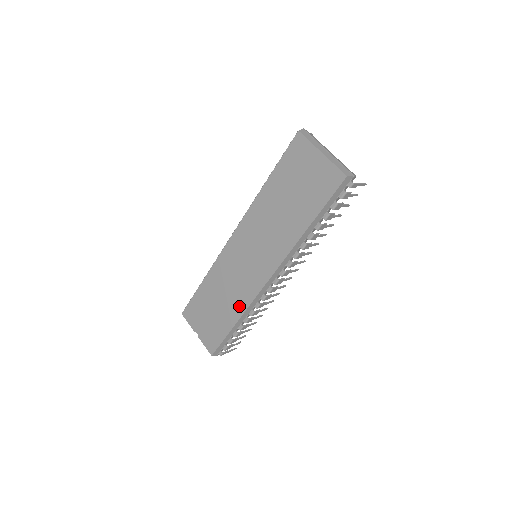
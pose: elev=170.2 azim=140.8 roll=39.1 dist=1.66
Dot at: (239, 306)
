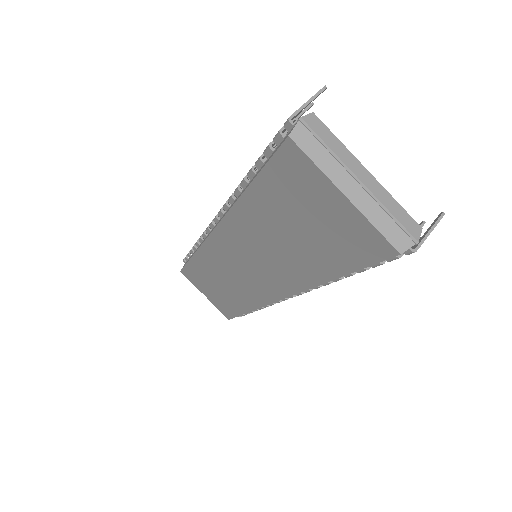
Dot at: (247, 302)
